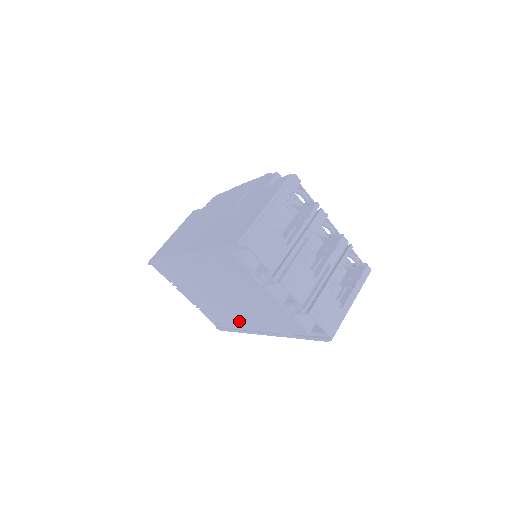
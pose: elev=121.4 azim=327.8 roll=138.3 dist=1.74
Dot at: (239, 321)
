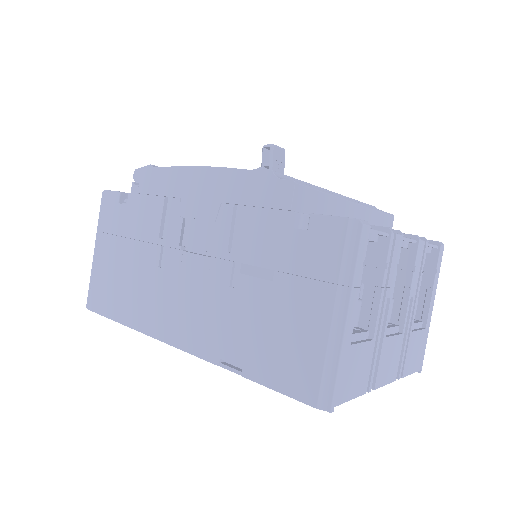
Dot at: occluded
